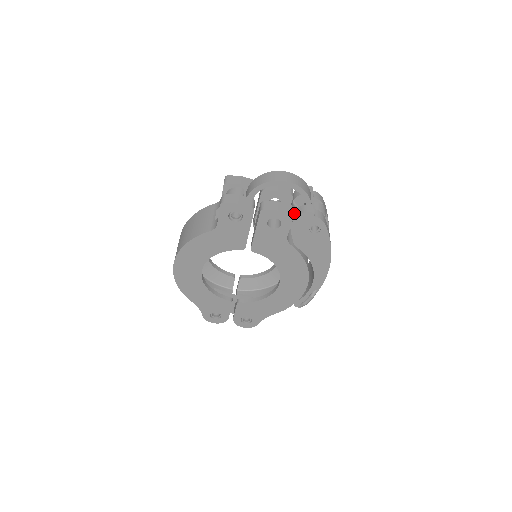
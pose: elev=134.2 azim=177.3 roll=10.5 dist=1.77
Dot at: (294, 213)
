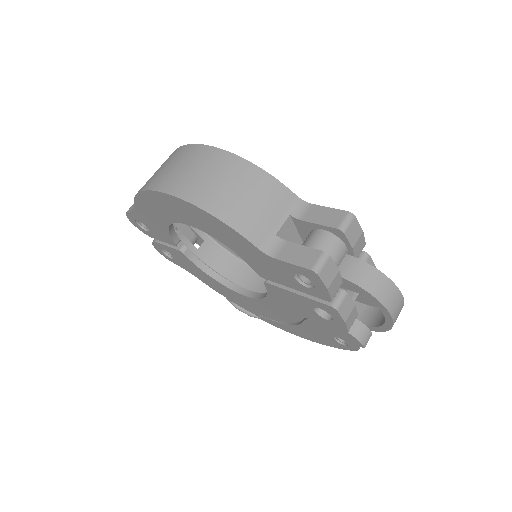
Dot at: occluded
